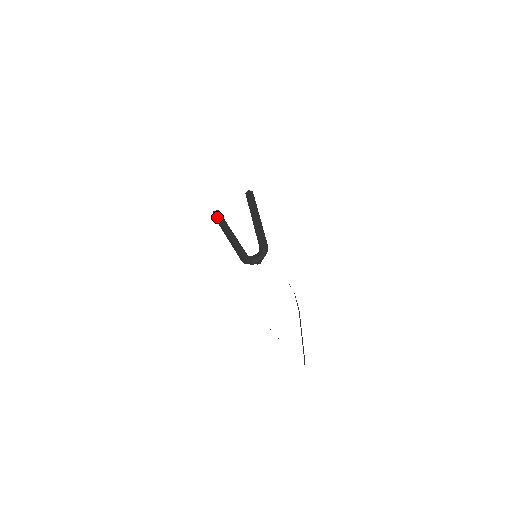
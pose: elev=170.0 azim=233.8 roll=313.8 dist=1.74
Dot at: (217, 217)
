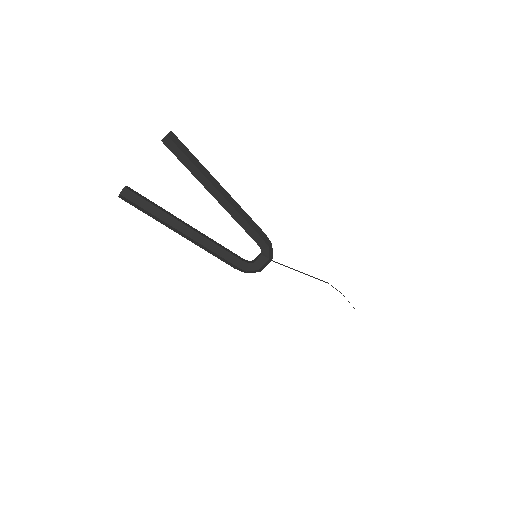
Dot at: (138, 206)
